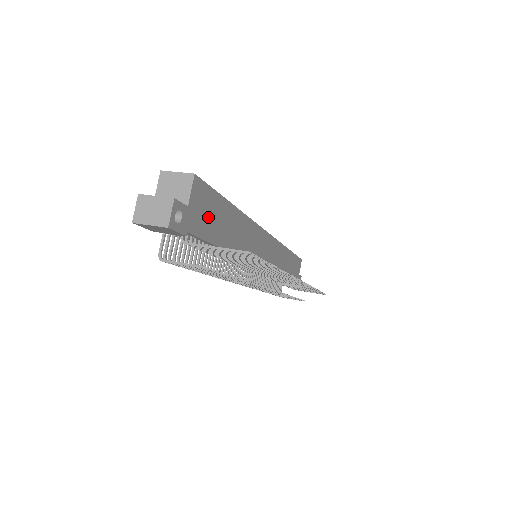
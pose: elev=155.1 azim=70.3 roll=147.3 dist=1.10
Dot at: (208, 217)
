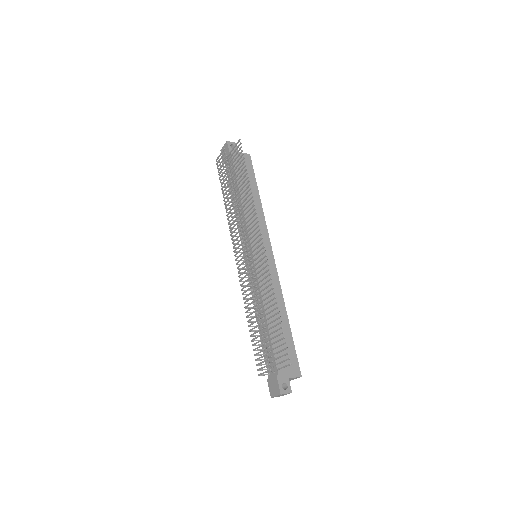
Dot at: (243, 169)
